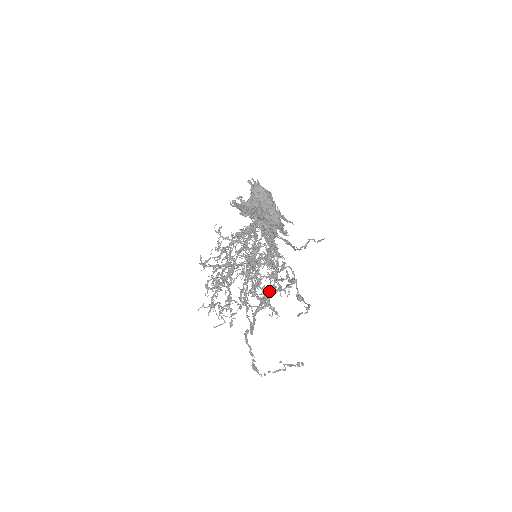
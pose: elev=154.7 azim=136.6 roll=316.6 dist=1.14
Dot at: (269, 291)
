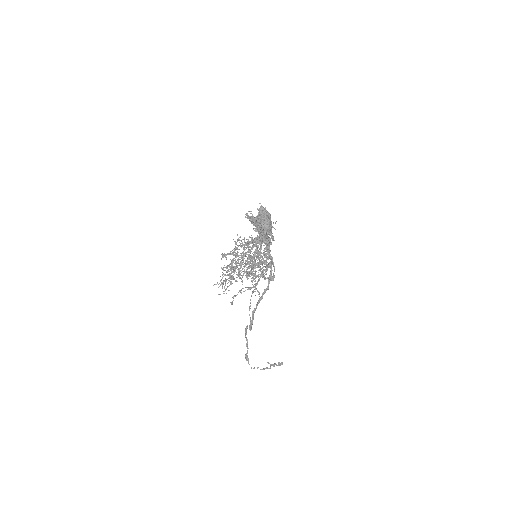
Dot at: occluded
